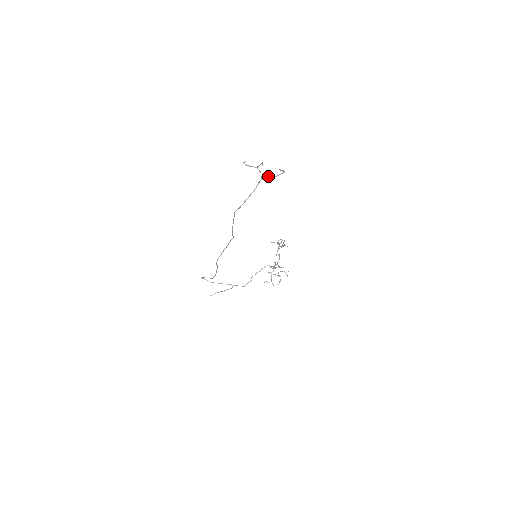
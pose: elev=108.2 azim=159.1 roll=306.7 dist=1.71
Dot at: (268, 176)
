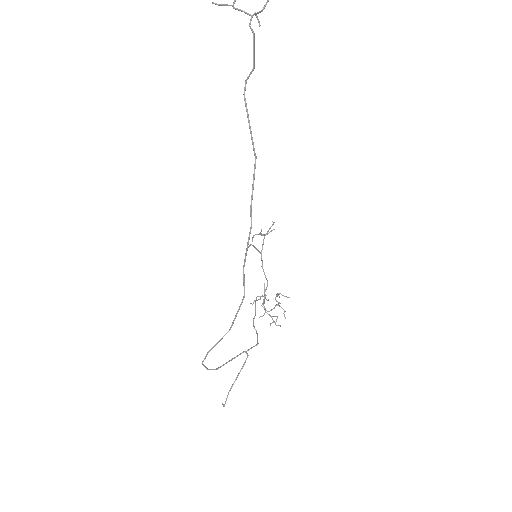
Dot at: (254, 13)
